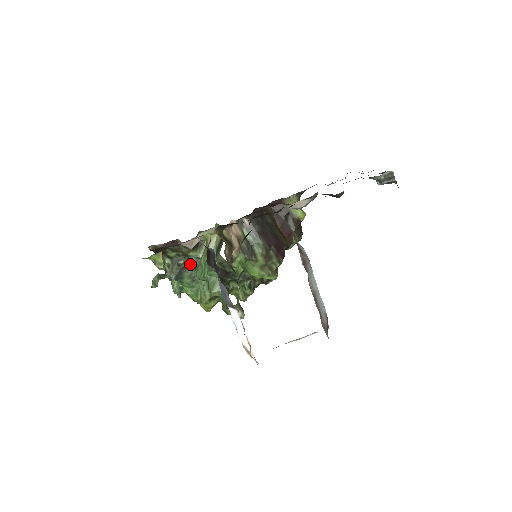
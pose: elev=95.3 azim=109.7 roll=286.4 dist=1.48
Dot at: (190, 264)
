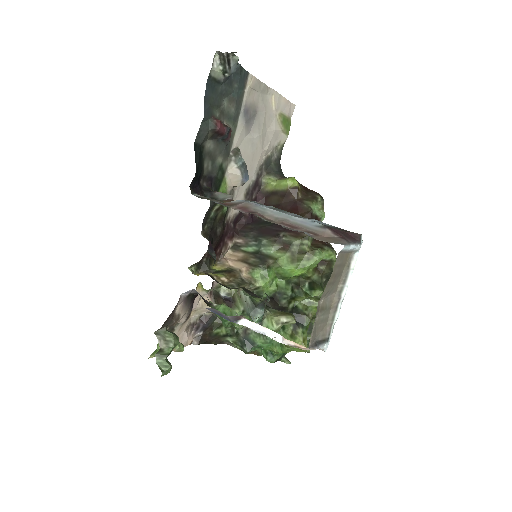
Dot at: occluded
